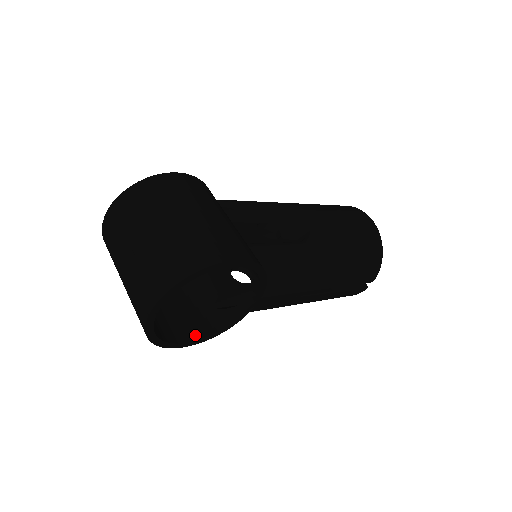
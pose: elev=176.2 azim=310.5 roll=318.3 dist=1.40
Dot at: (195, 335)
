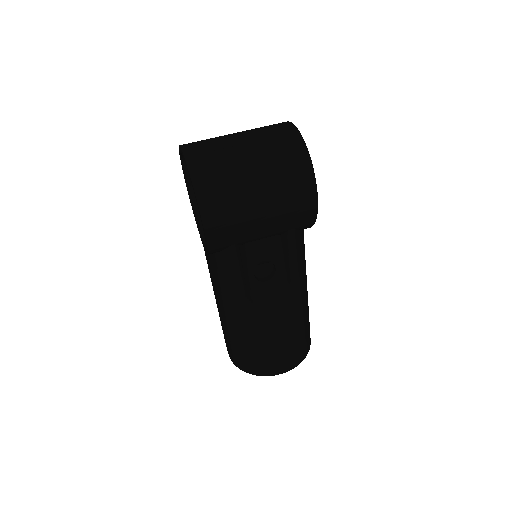
Dot at: occluded
